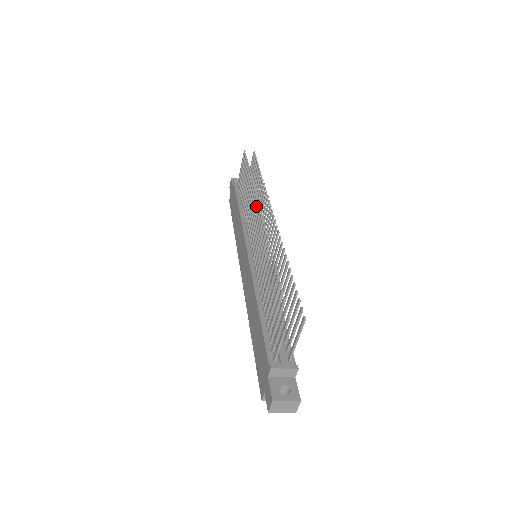
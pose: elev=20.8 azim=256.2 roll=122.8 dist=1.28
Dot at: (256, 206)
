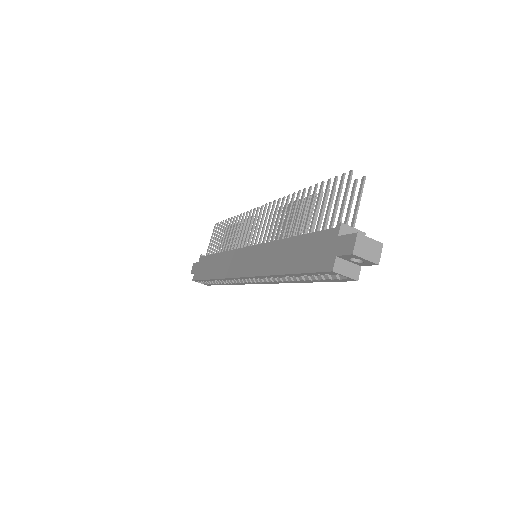
Dot at: (253, 214)
